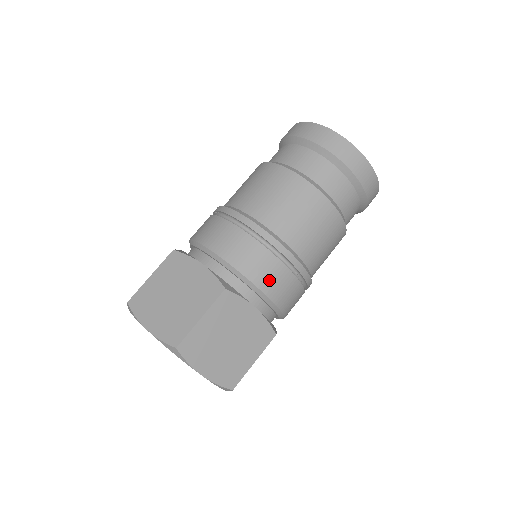
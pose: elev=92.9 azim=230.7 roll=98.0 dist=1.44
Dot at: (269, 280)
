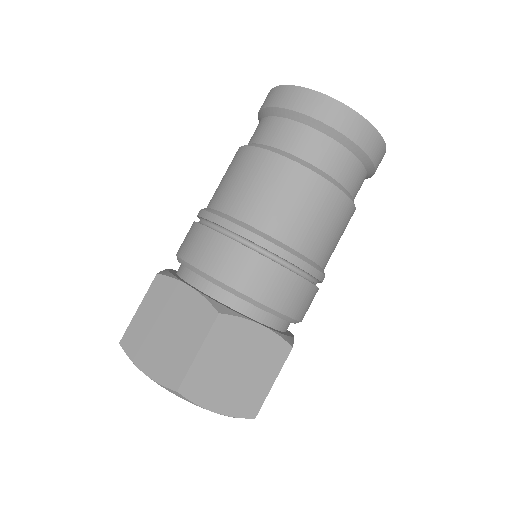
Dot at: (270, 290)
